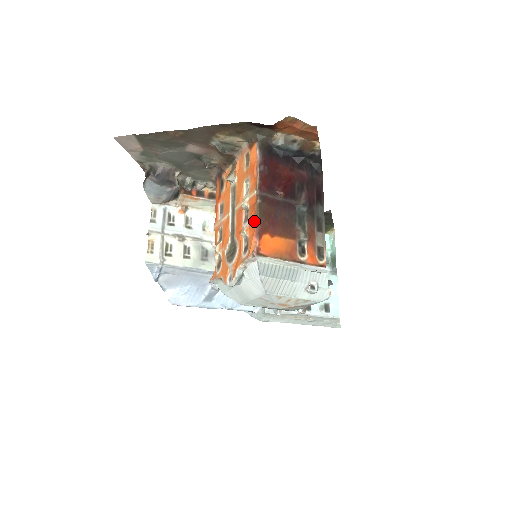
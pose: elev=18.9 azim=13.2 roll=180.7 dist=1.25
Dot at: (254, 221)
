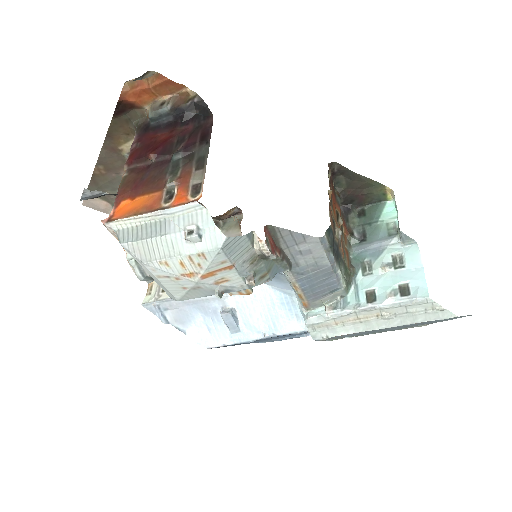
Dot at: (117, 195)
